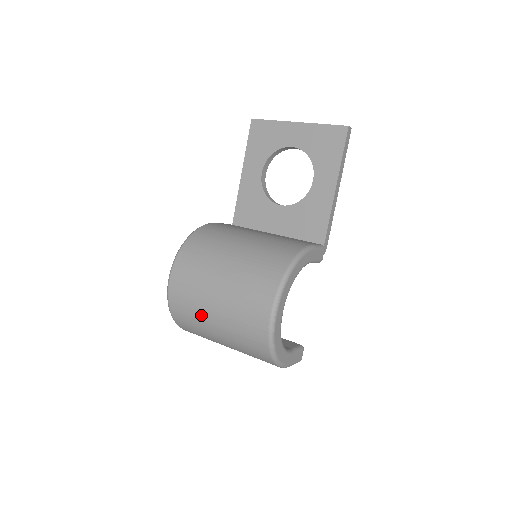
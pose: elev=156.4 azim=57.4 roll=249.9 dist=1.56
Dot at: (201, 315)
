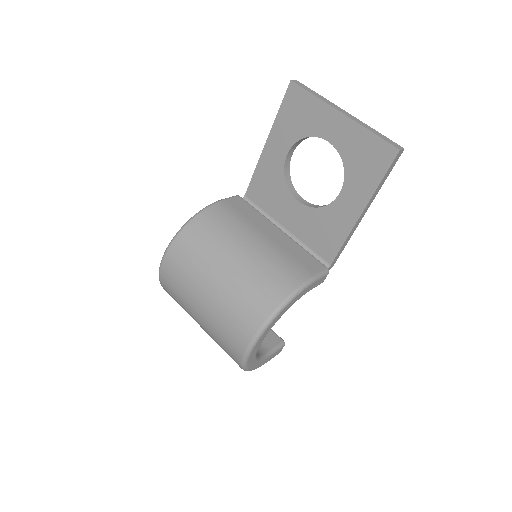
Dot at: (187, 308)
